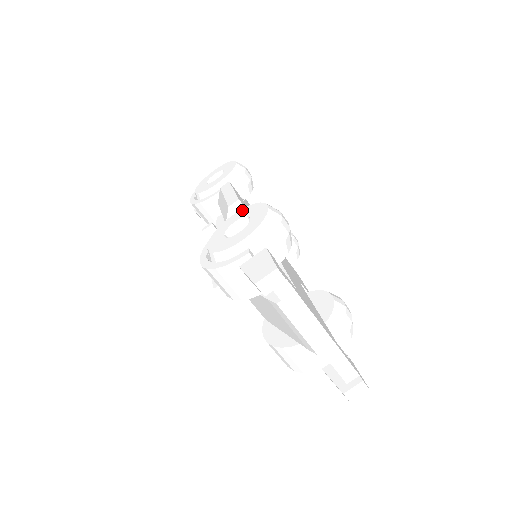
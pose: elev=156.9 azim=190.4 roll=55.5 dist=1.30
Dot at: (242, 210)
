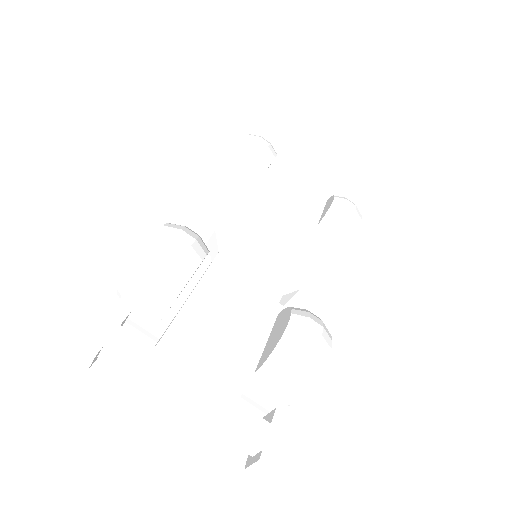
Dot at: occluded
